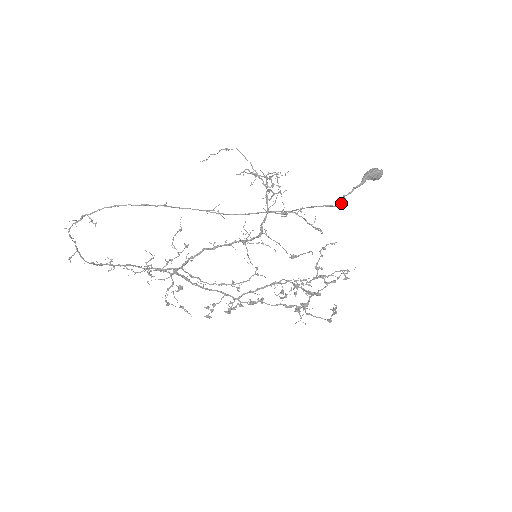
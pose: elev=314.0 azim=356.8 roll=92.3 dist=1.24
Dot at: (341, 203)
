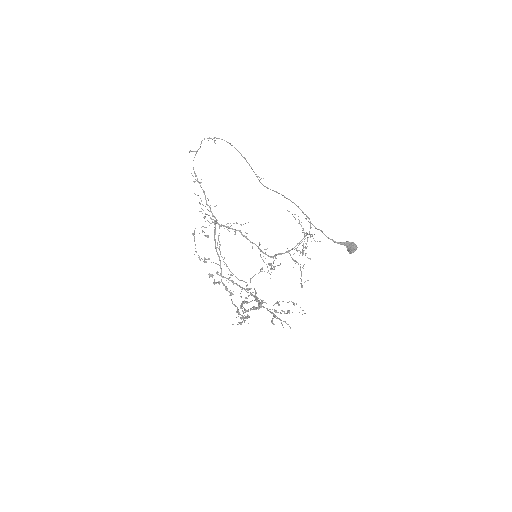
Dot at: (316, 228)
